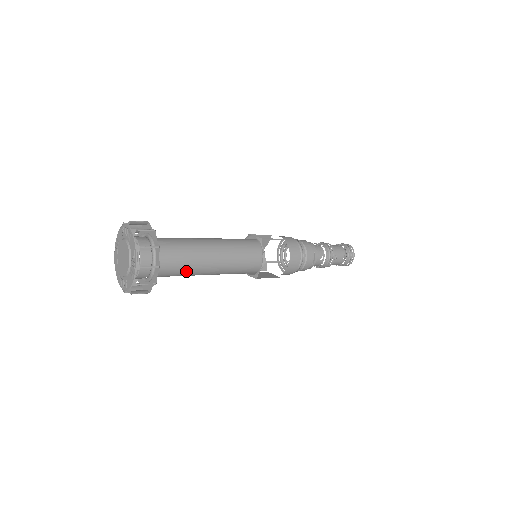
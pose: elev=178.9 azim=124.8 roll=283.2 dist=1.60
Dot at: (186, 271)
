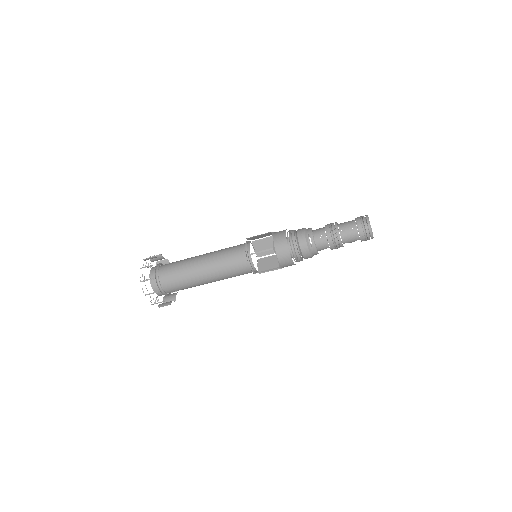
Dot at: (186, 280)
